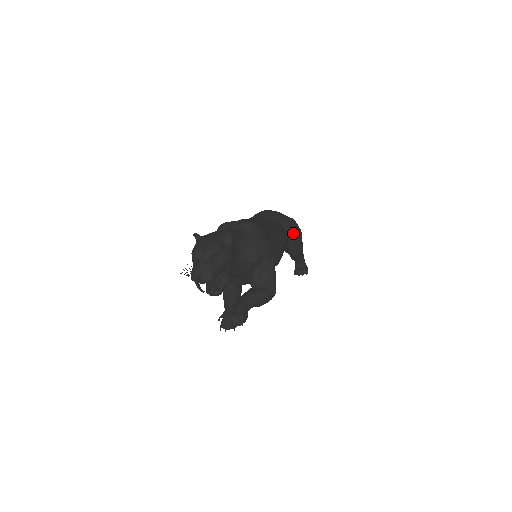
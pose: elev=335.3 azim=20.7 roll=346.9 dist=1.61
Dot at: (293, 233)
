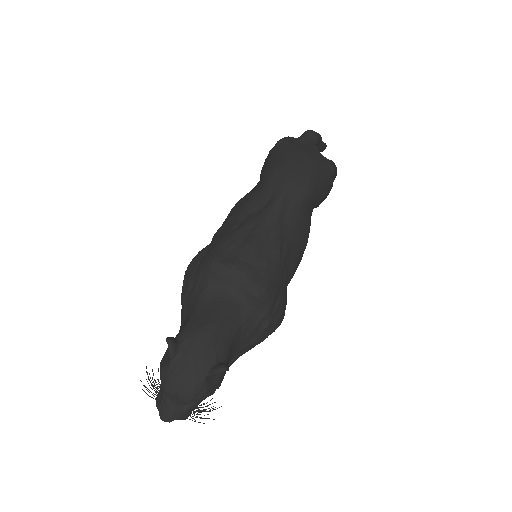
Dot at: (323, 200)
